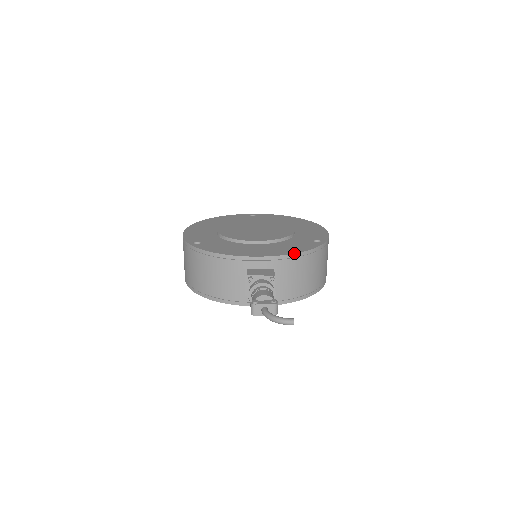
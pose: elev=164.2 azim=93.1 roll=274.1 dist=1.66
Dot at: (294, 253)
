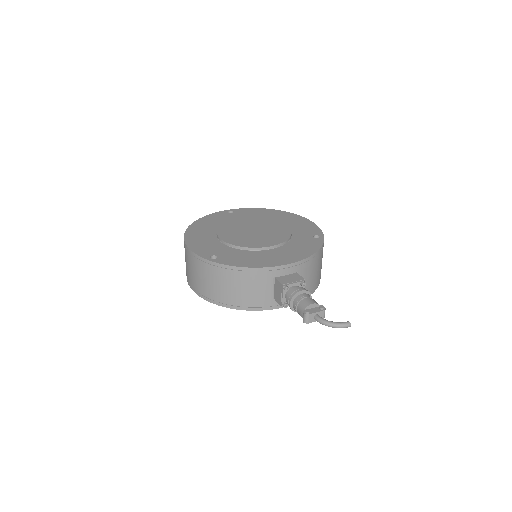
Dot at: (311, 255)
